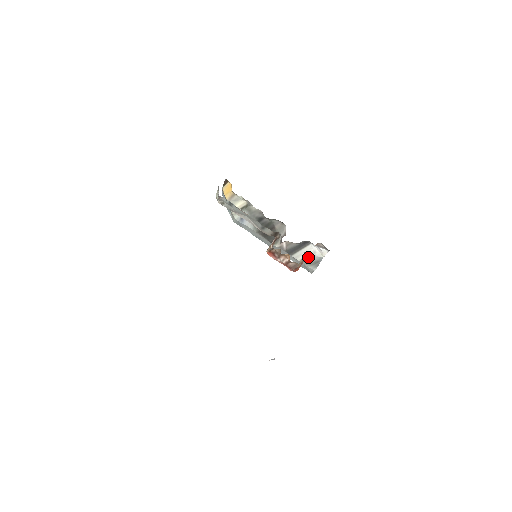
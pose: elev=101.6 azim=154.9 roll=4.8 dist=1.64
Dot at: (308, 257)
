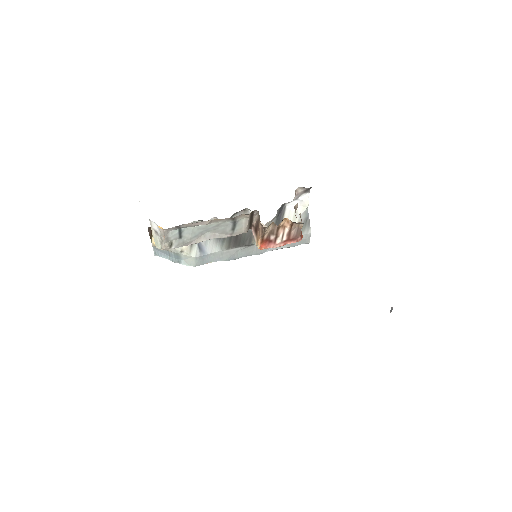
Dot at: occluded
